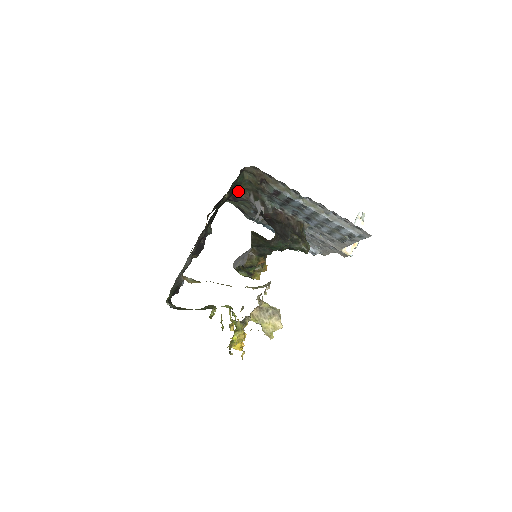
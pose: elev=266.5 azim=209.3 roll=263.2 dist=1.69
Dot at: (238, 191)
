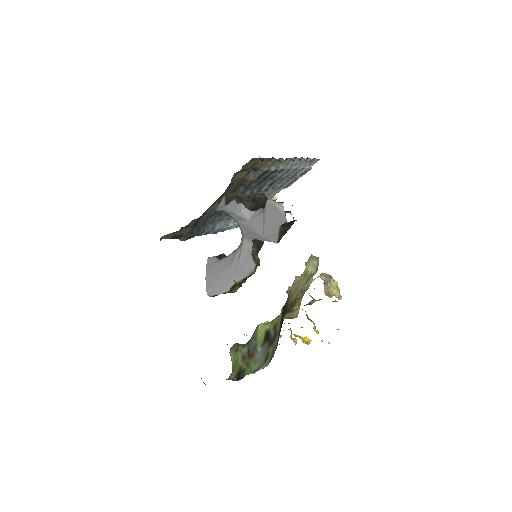
Dot at: occluded
